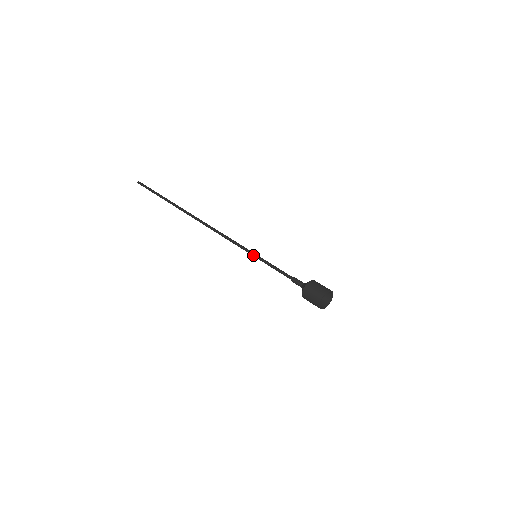
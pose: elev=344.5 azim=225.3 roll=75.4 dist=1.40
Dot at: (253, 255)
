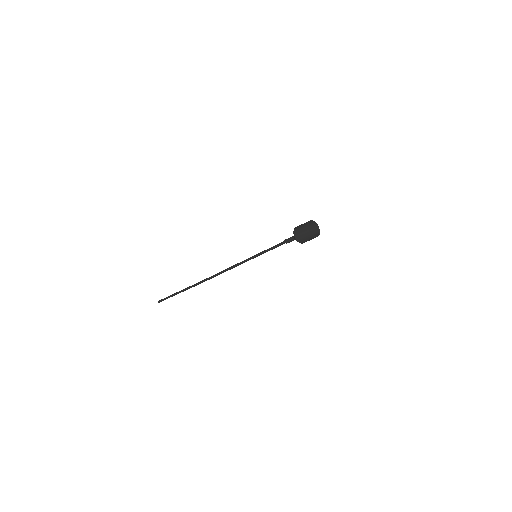
Dot at: (253, 257)
